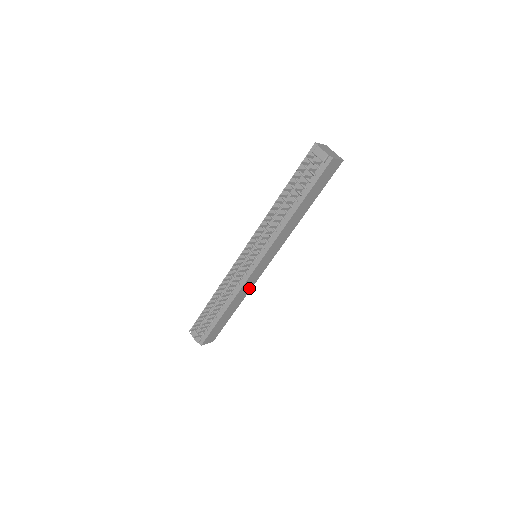
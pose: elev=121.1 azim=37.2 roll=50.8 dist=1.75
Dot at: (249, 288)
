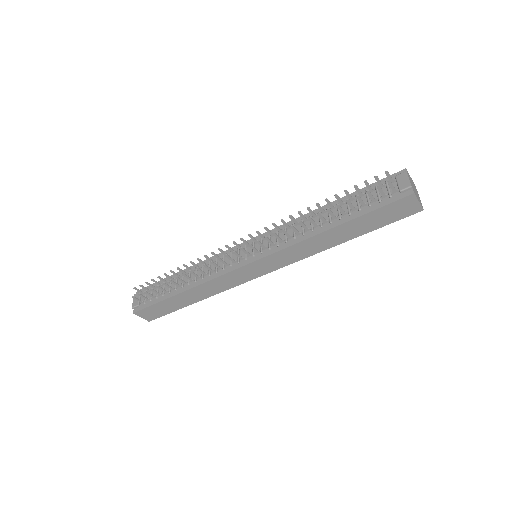
Dot at: (224, 287)
